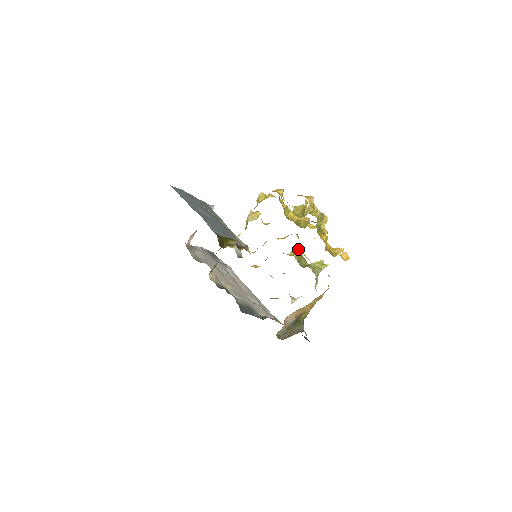
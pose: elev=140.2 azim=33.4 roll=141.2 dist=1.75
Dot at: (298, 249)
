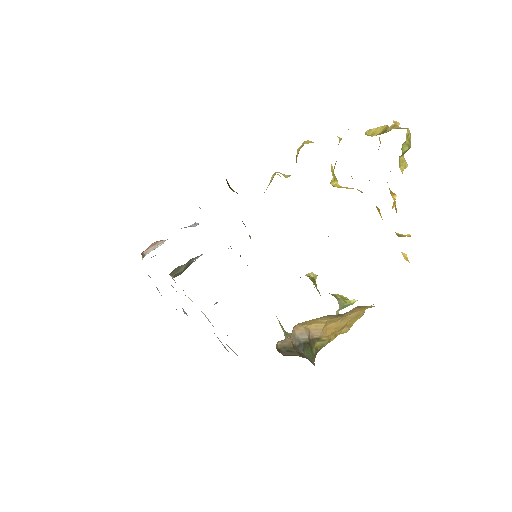
Dot at: (312, 276)
